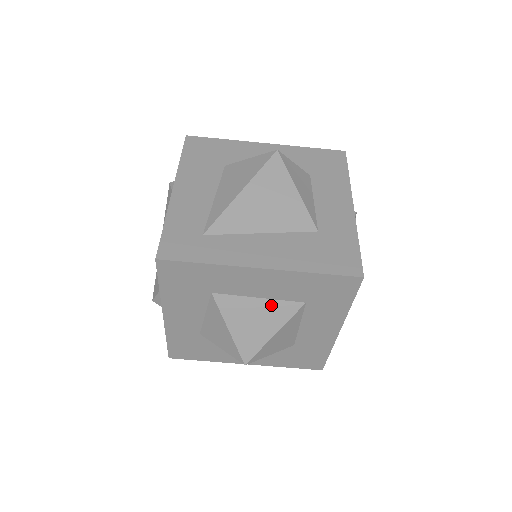
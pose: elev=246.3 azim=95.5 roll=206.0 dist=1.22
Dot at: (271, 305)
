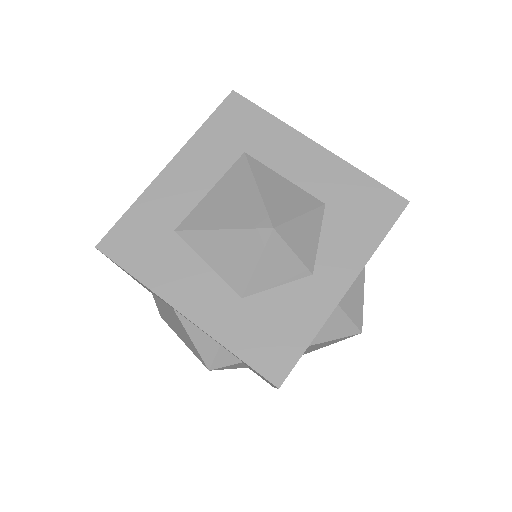
Dot at: (225, 182)
